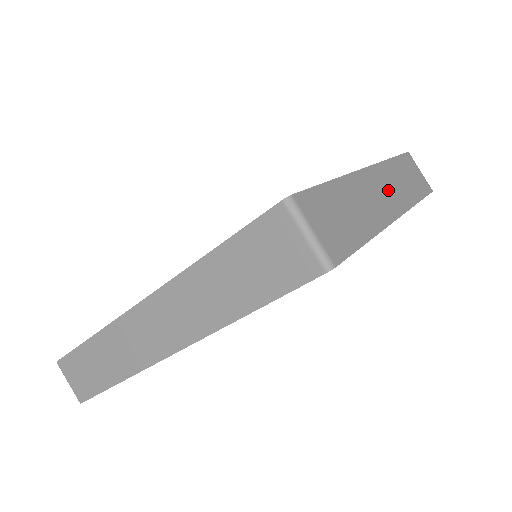
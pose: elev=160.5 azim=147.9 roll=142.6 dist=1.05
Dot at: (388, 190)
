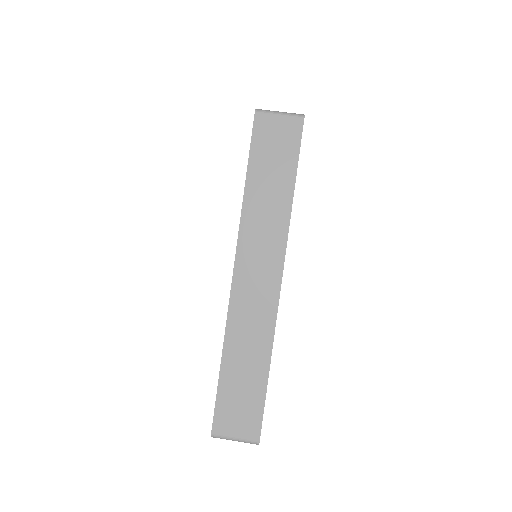
Dot at: occluded
